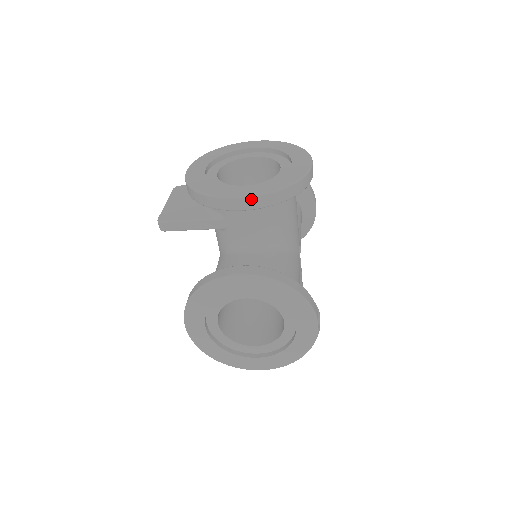
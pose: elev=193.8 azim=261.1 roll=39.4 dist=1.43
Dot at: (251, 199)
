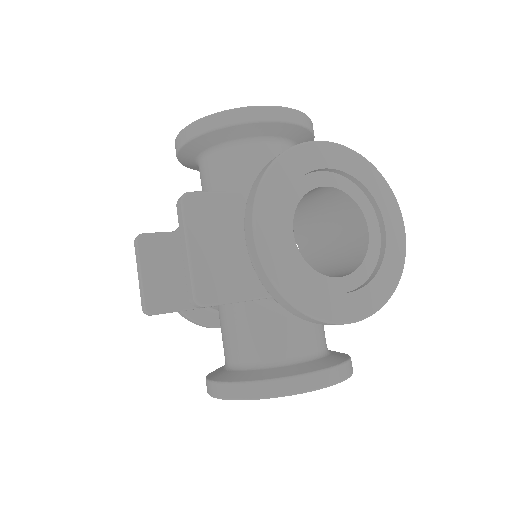
Dot at: (361, 320)
